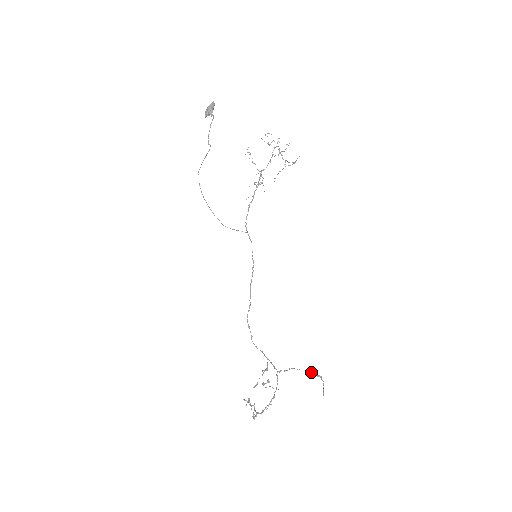
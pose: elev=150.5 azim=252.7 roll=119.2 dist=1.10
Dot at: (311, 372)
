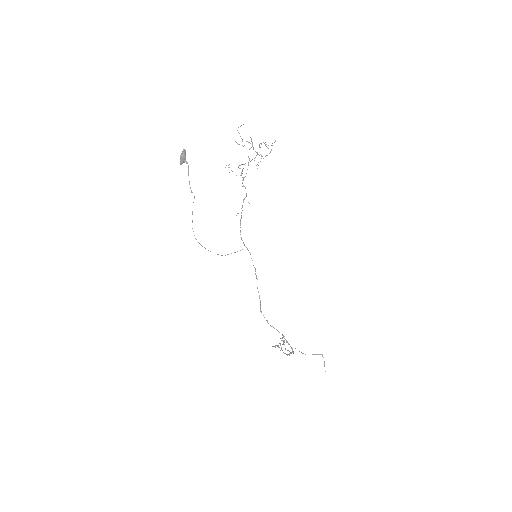
Dot at: (314, 354)
